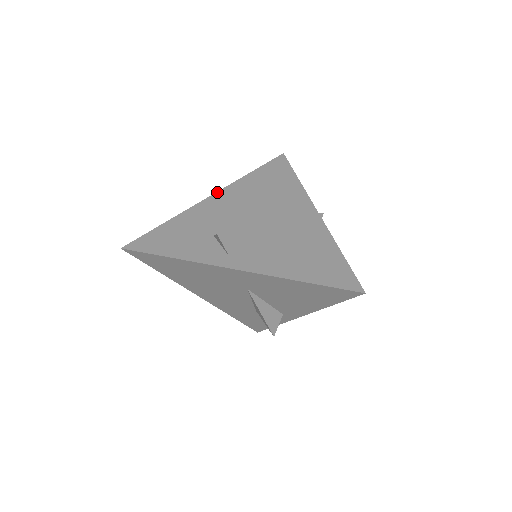
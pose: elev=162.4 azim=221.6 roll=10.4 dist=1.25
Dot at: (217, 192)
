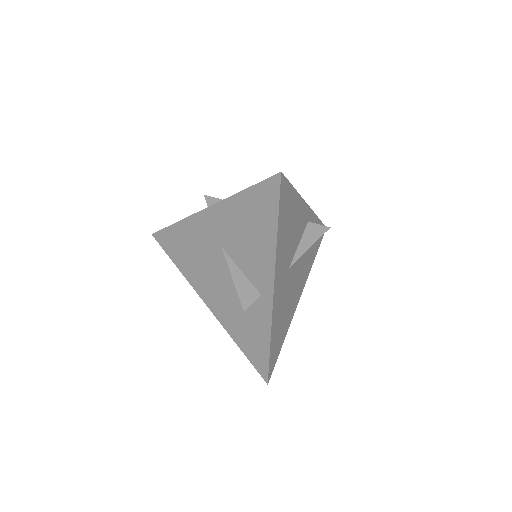
Dot at: occluded
